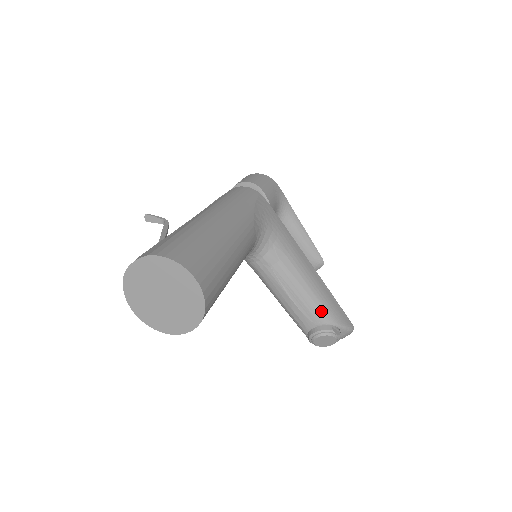
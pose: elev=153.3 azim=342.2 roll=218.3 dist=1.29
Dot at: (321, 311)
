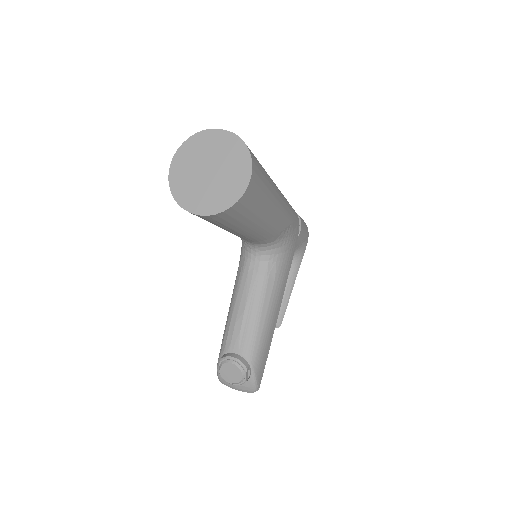
Dot at: (254, 346)
